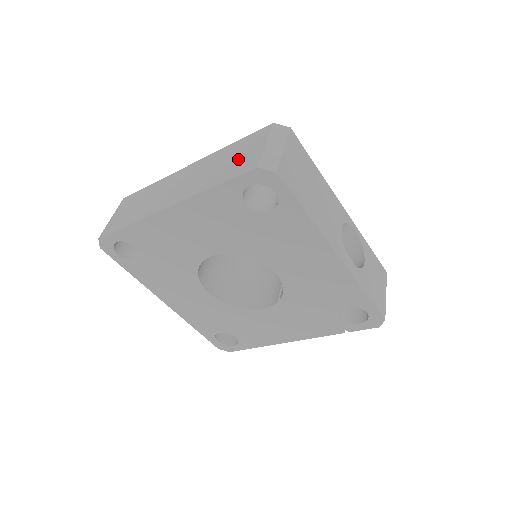
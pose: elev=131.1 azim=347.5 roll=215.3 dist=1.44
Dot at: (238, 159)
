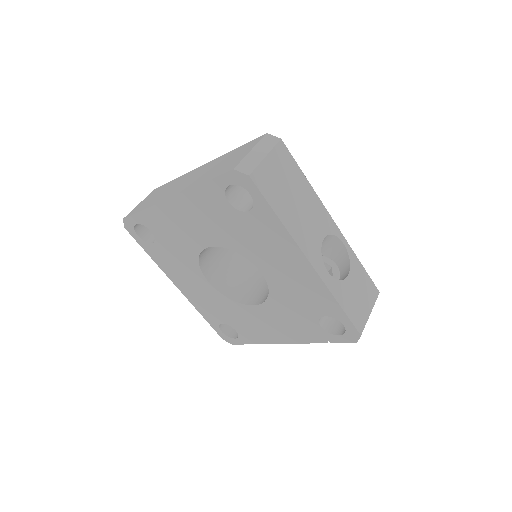
Dot at: (229, 162)
